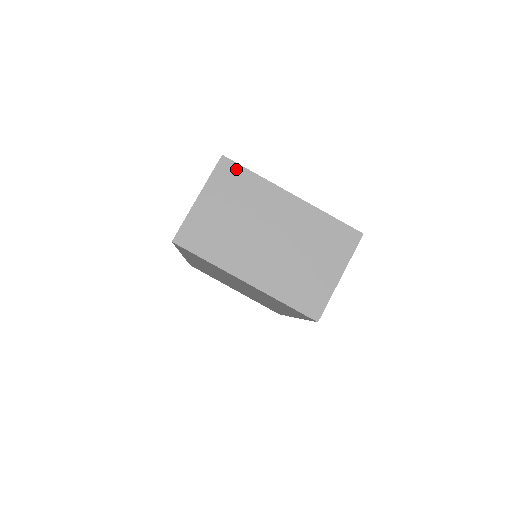
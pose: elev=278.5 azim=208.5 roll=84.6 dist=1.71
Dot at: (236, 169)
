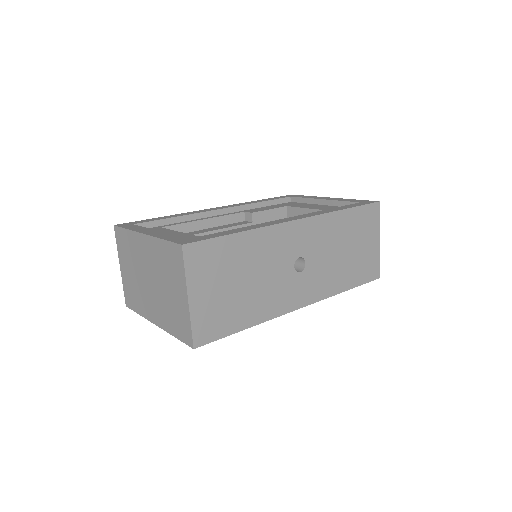
Dot at: (121, 232)
